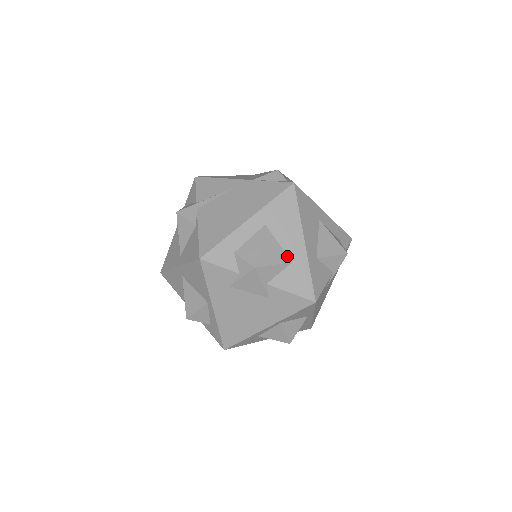
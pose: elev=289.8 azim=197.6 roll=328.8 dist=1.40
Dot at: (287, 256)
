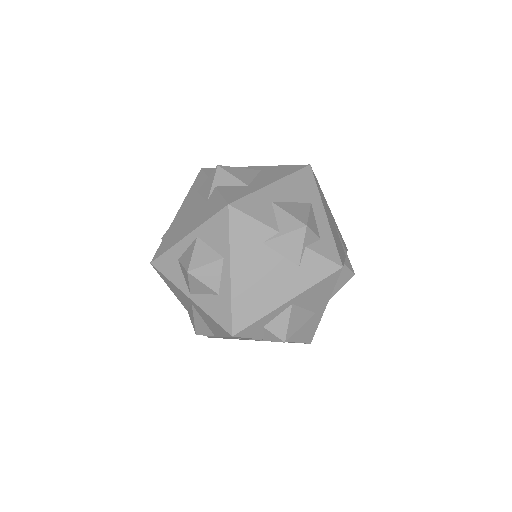
Dot at: (250, 183)
